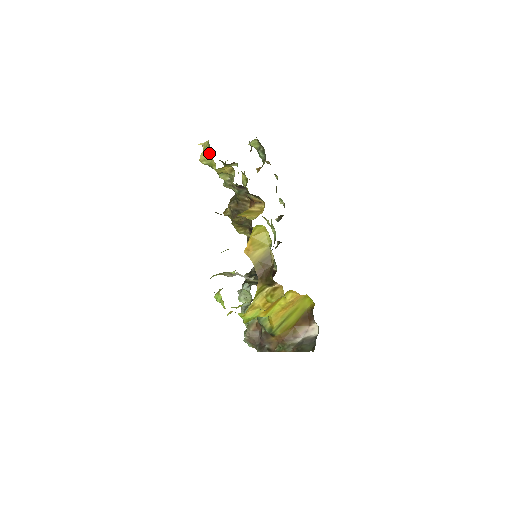
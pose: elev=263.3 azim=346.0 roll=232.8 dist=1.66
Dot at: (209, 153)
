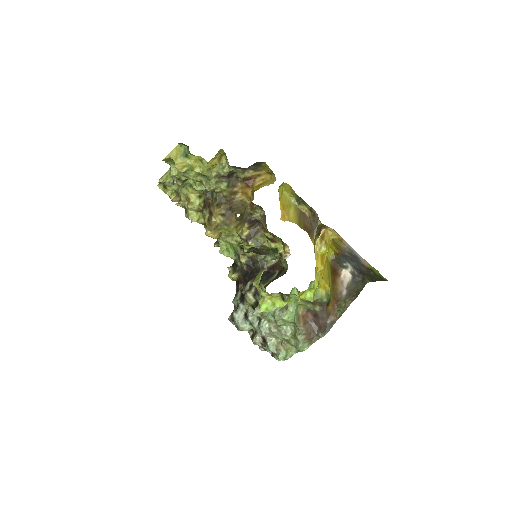
Dot at: (185, 157)
